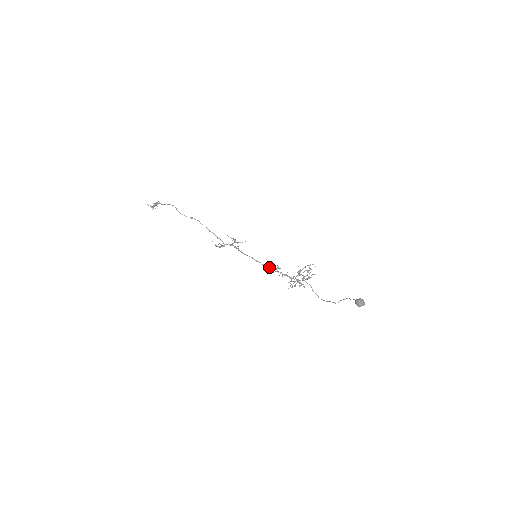
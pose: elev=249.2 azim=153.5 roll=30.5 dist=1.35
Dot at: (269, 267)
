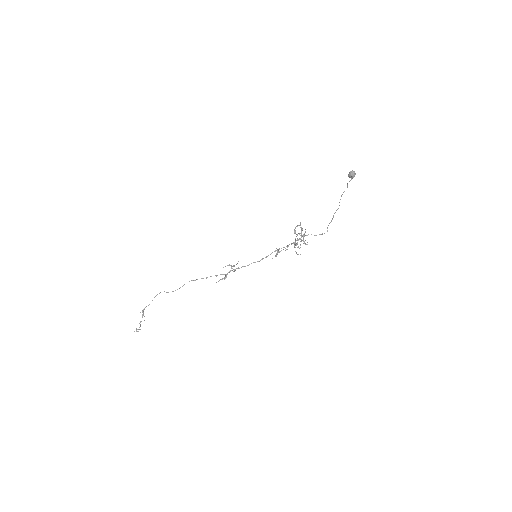
Dot at: occluded
